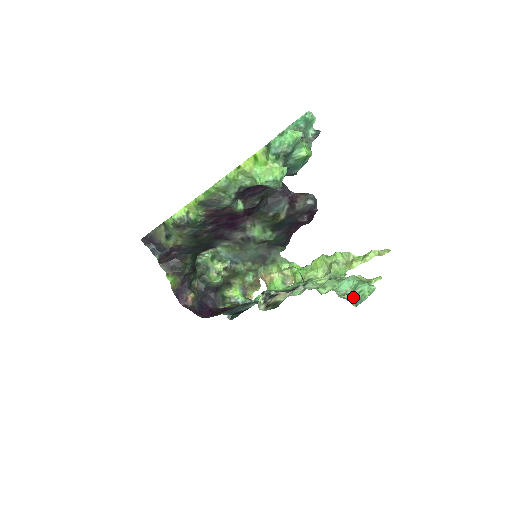
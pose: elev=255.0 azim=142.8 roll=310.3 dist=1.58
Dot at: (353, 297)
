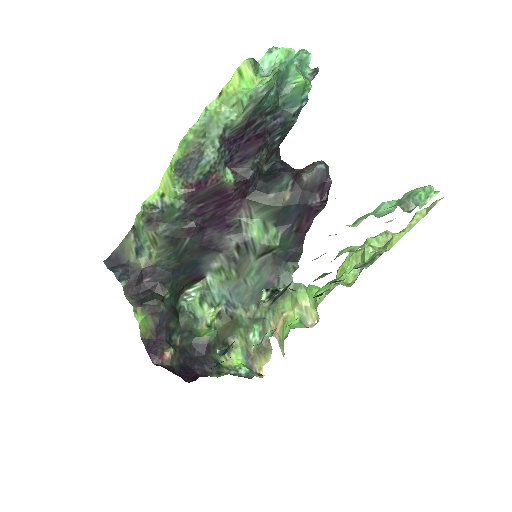
Dot at: (401, 201)
